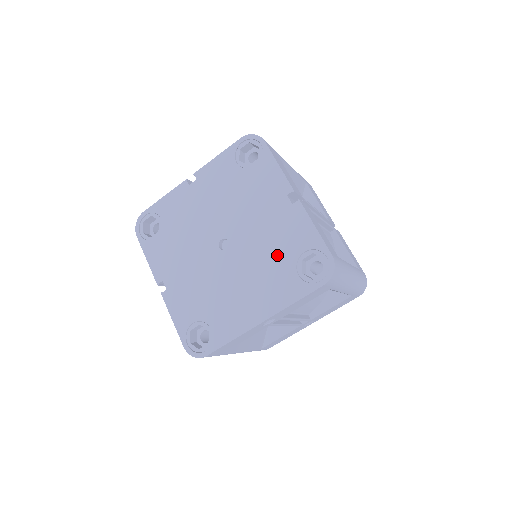
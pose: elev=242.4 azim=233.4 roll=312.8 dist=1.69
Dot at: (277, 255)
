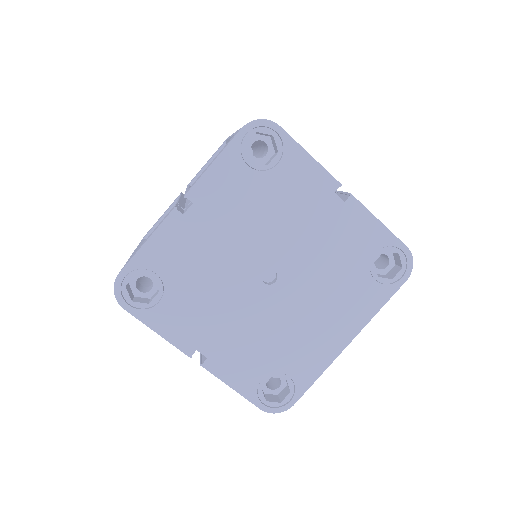
Dot at: (344, 267)
